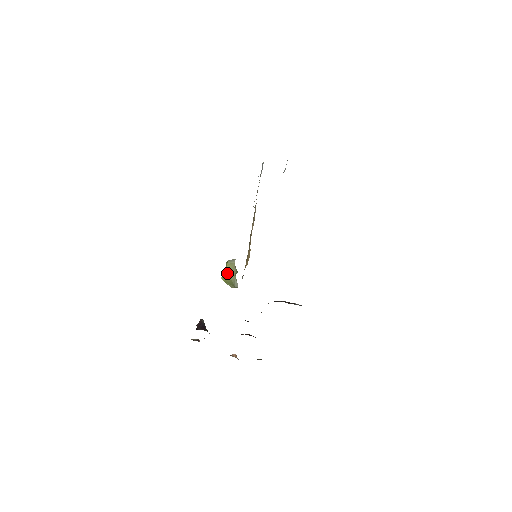
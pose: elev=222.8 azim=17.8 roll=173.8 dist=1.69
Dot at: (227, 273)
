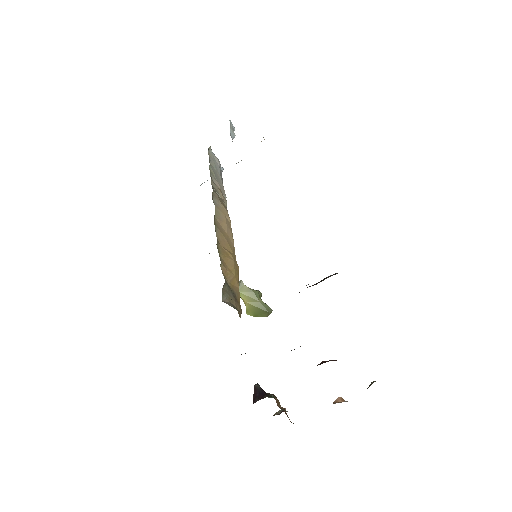
Dot at: (246, 304)
